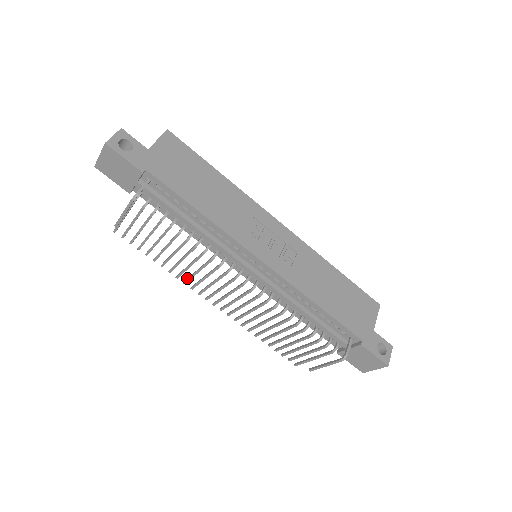
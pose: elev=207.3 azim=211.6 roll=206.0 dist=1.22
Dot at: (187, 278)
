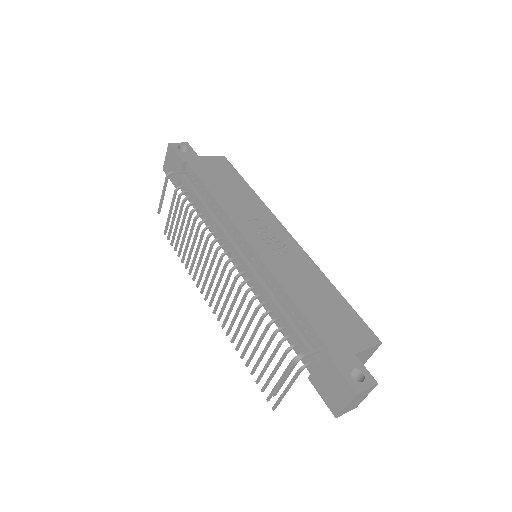
Dot at: (199, 279)
